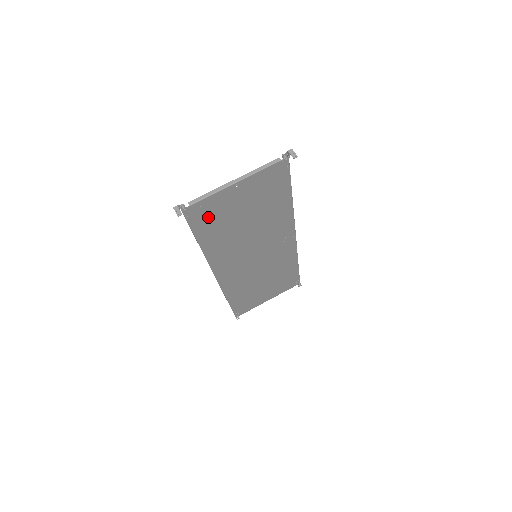
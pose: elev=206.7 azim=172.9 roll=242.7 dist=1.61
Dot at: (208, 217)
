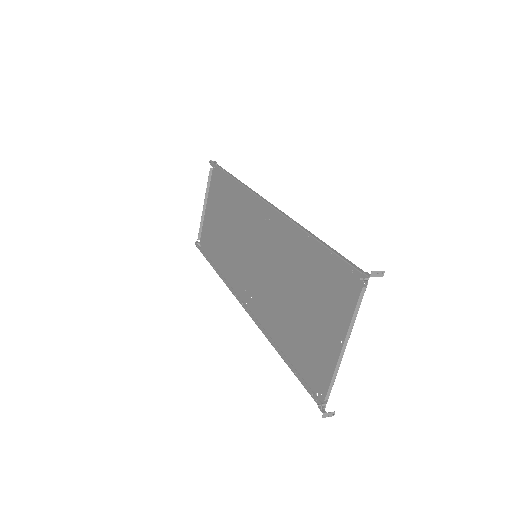
Dot at: (311, 362)
